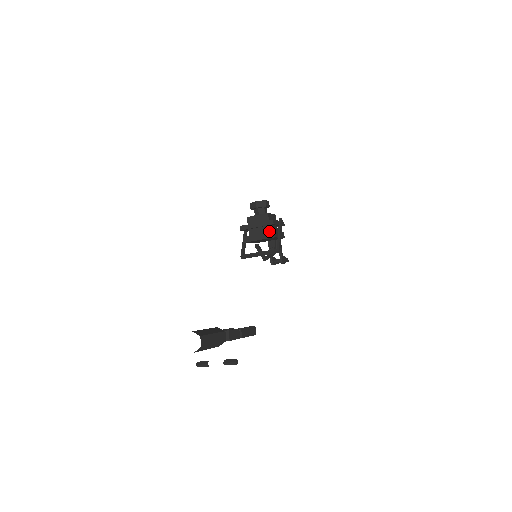
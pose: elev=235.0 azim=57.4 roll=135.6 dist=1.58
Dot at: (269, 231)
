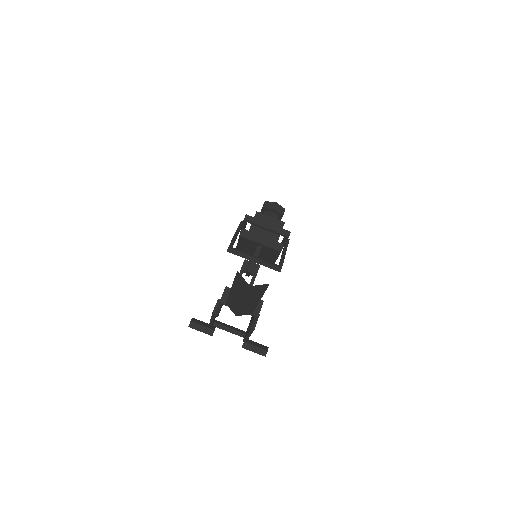
Dot at: (275, 242)
